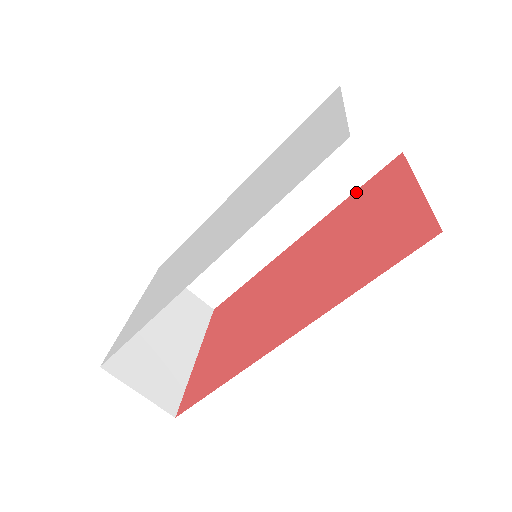
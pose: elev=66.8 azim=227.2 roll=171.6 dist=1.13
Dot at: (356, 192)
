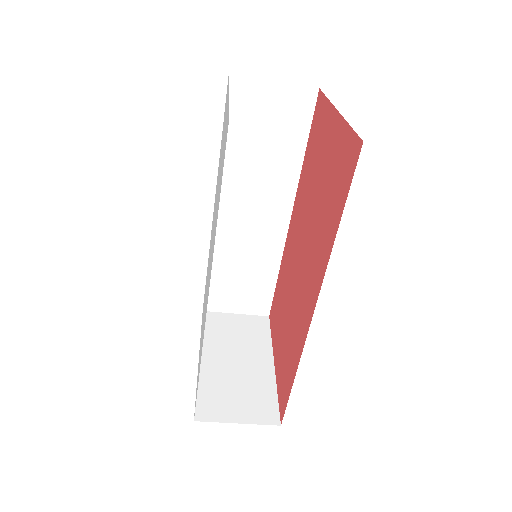
Dot at: (307, 147)
